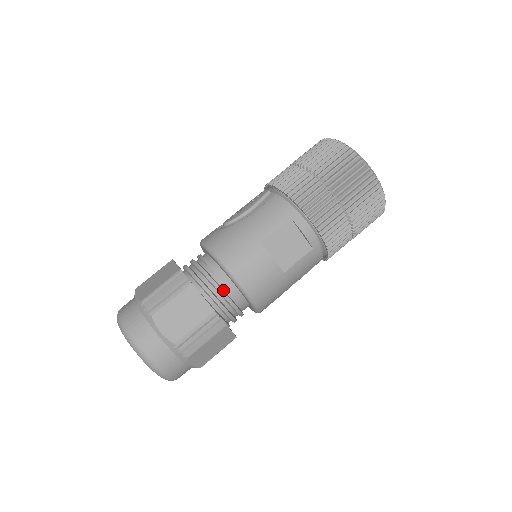
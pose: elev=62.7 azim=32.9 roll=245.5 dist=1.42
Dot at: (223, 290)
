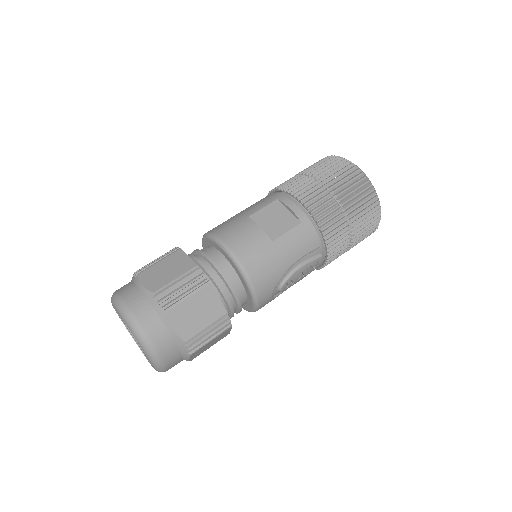
Dot at: (212, 259)
